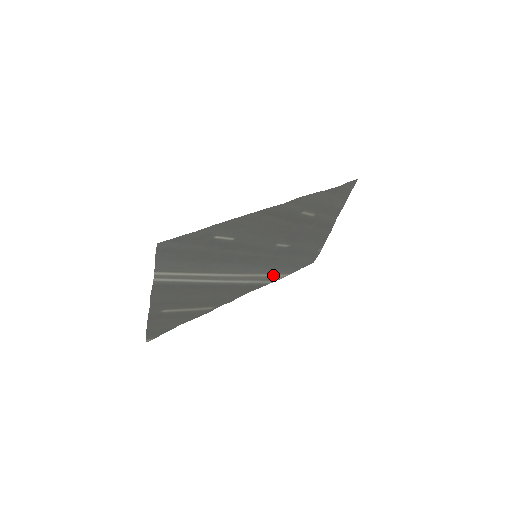
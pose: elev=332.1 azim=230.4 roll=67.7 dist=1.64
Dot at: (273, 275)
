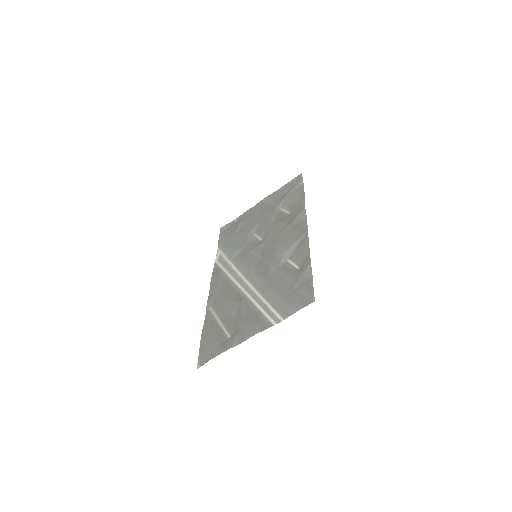
Dot at: (224, 256)
